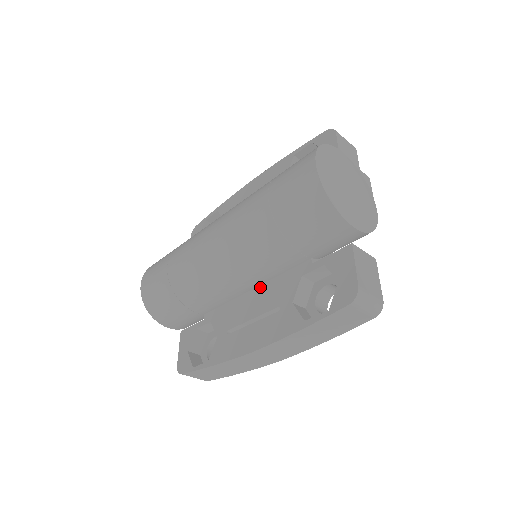
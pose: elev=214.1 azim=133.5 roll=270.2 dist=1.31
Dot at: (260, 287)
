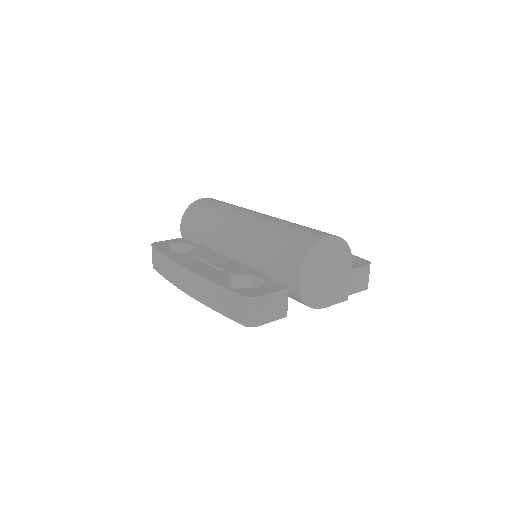
Dot at: (234, 260)
